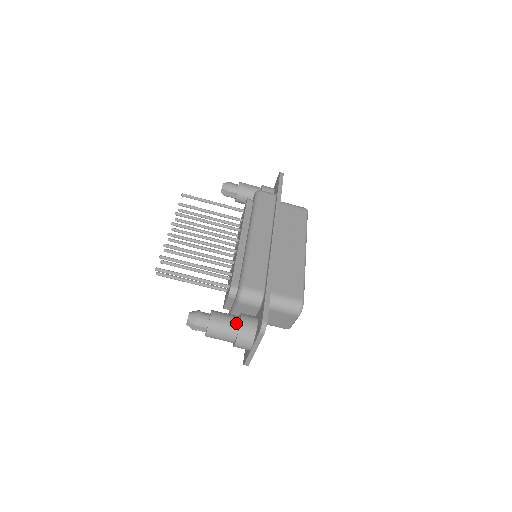
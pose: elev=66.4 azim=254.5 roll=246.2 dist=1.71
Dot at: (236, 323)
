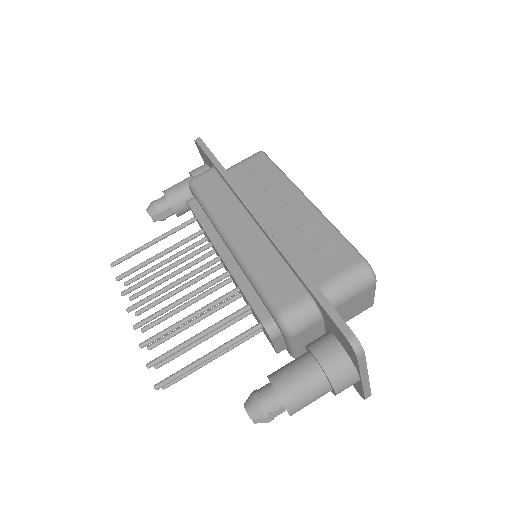
Dot at: (313, 366)
